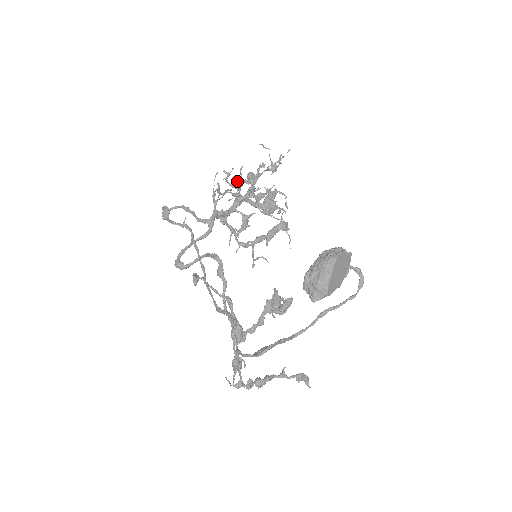
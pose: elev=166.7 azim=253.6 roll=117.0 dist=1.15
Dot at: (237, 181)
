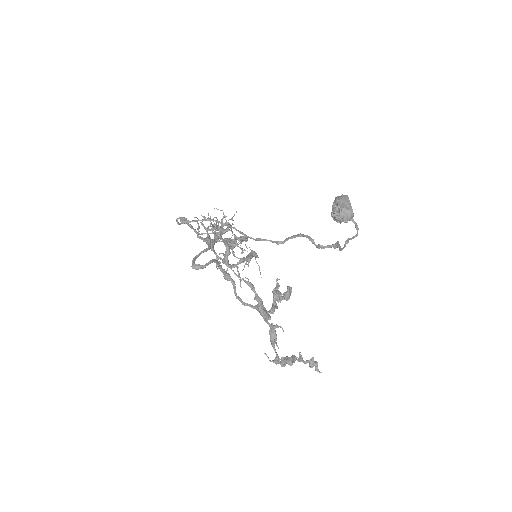
Dot at: (216, 218)
